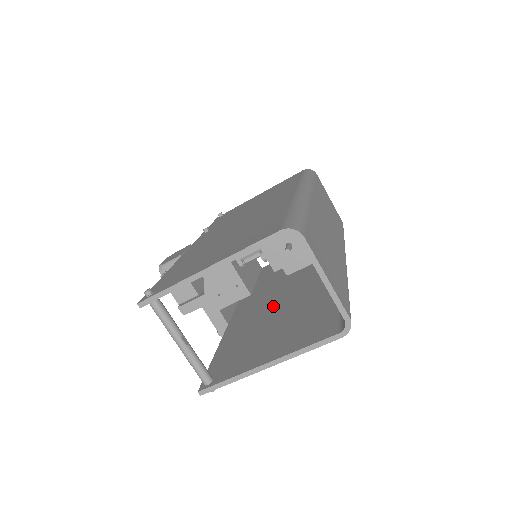
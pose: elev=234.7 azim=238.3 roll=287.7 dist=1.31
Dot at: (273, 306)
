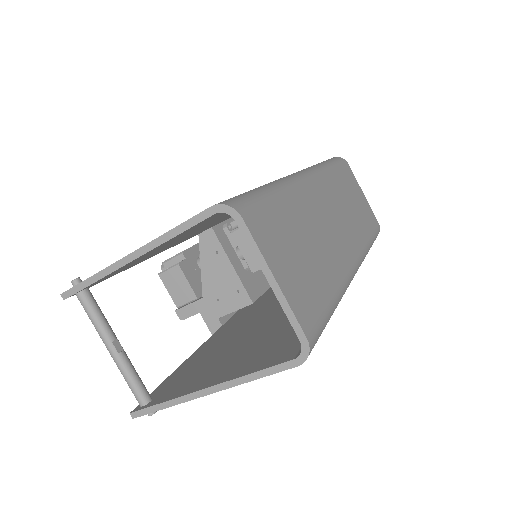
Dot at: (260, 317)
